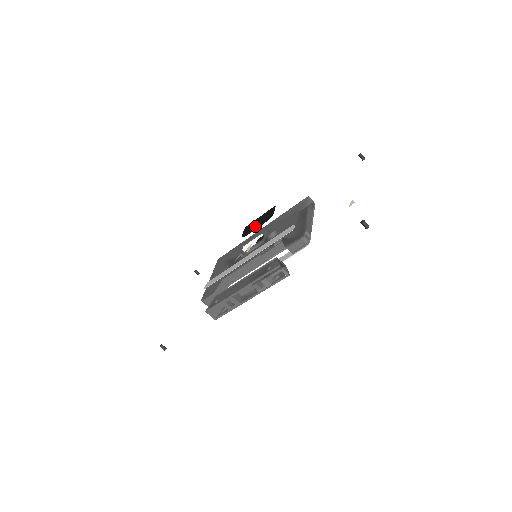
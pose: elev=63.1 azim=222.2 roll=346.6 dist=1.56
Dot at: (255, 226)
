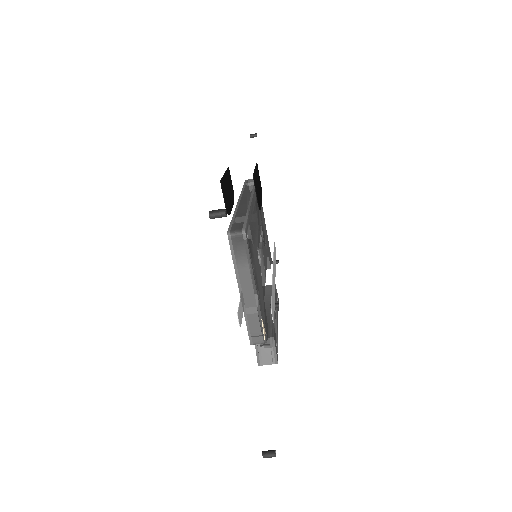
Dot at: (229, 199)
